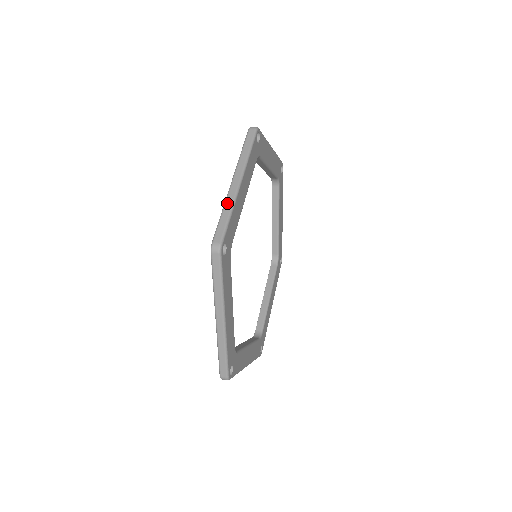
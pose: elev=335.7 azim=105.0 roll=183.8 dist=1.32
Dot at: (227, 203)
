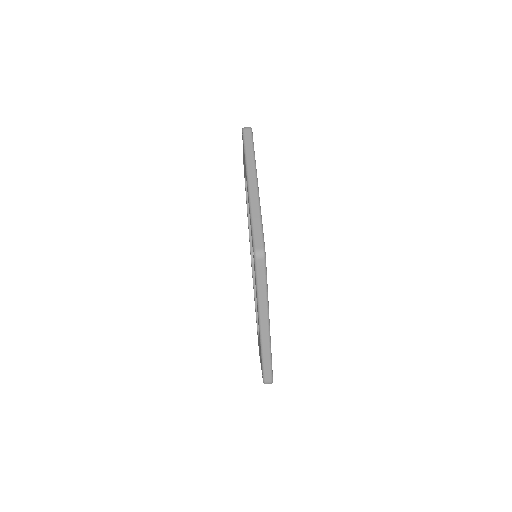
Dot at: (264, 348)
